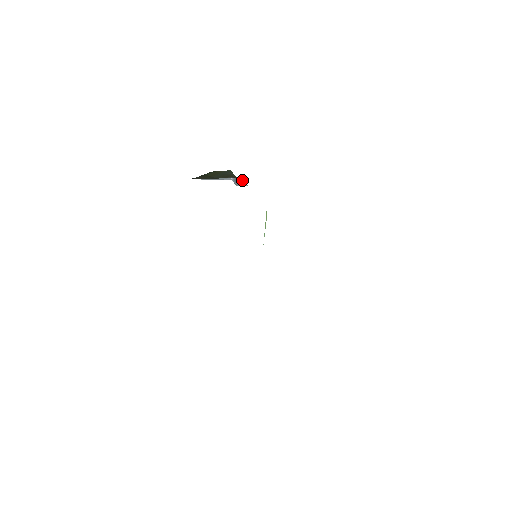
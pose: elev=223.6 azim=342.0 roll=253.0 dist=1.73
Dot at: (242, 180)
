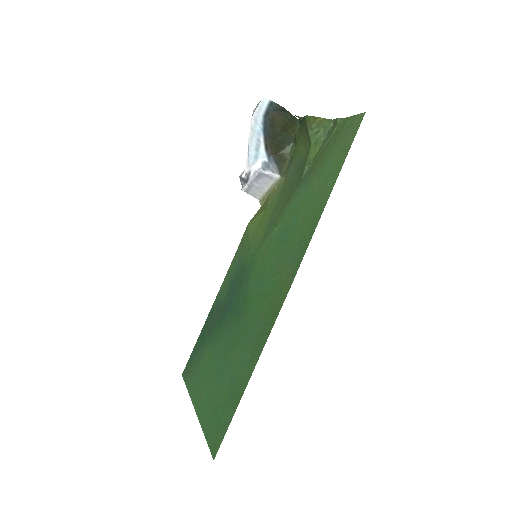
Dot at: (284, 165)
